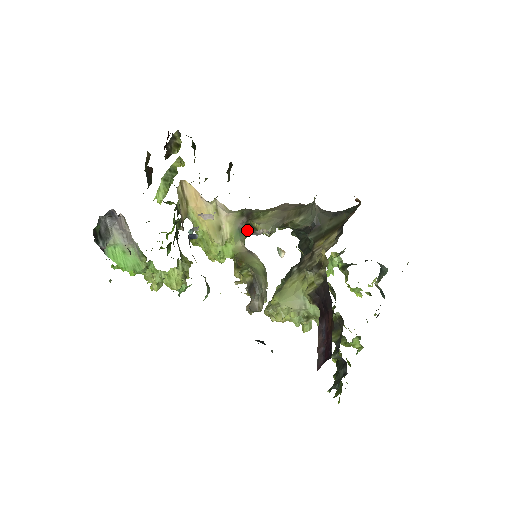
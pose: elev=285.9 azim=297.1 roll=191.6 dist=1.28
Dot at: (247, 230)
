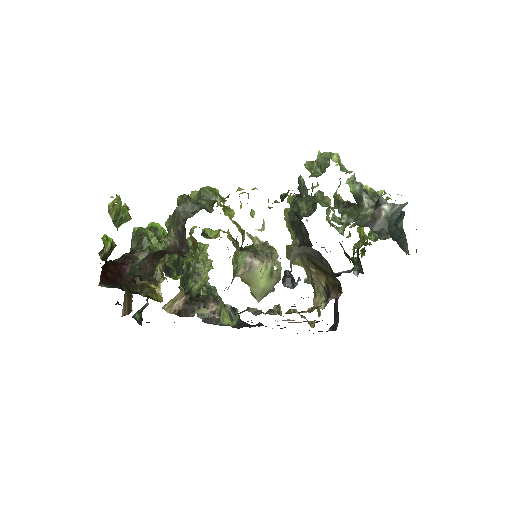
Dot at: occluded
